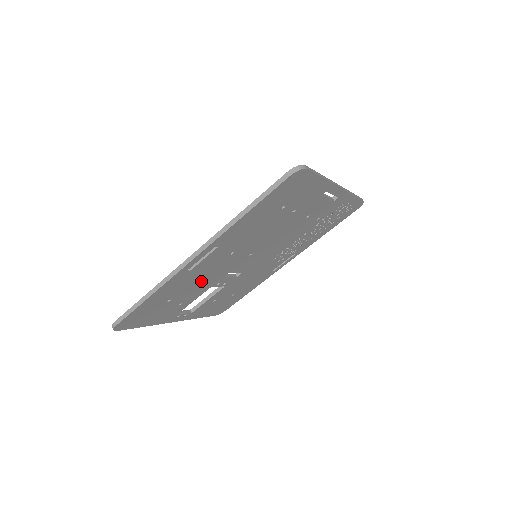
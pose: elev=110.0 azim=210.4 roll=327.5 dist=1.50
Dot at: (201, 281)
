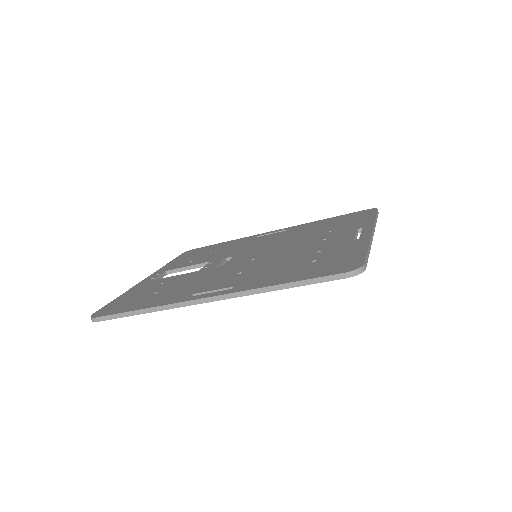
Dot at: occluded
